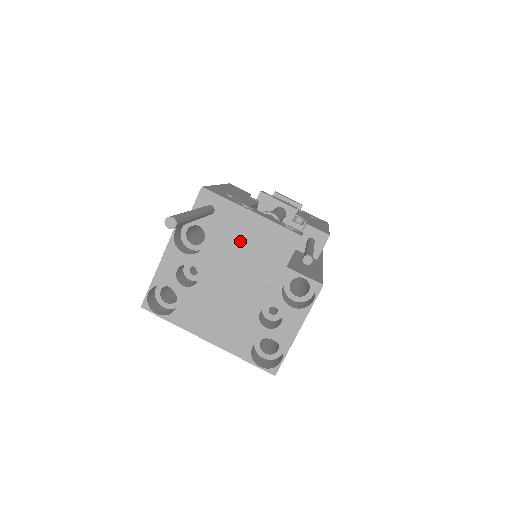
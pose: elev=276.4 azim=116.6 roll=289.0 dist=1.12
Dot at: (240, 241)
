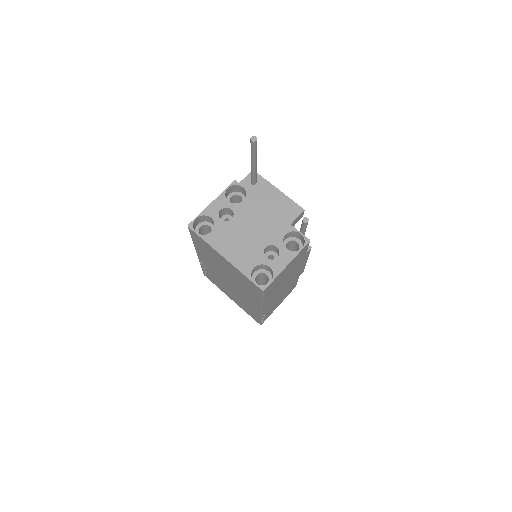
Dot at: (266, 203)
